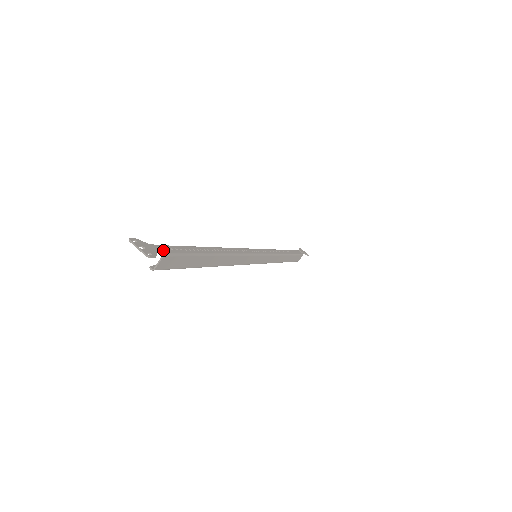
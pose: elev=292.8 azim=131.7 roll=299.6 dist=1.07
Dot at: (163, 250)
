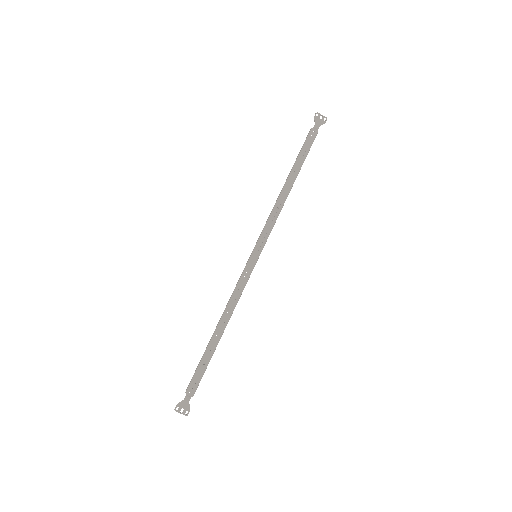
Dot at: (191, 393)
